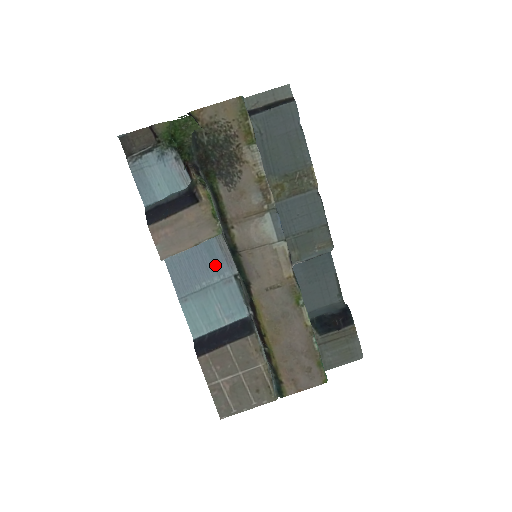
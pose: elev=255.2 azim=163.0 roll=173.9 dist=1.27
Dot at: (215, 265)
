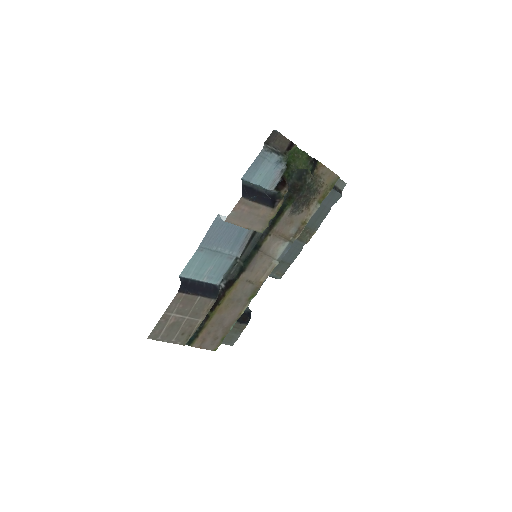
Dot at: (234, 243)
